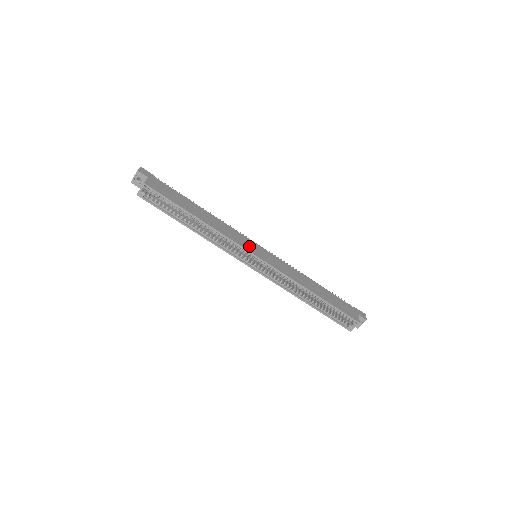
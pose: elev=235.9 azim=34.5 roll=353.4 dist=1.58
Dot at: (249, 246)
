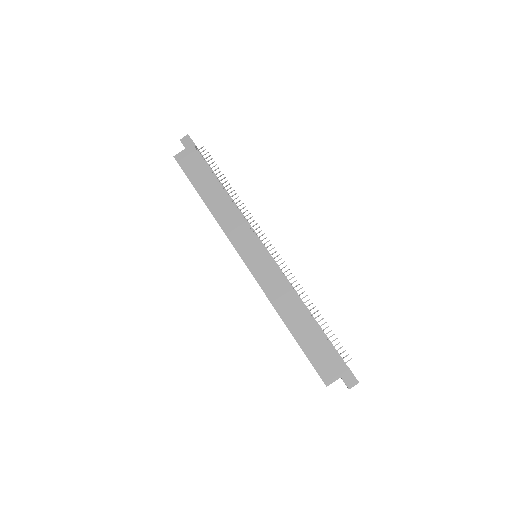
Dot at: (244, 245)
